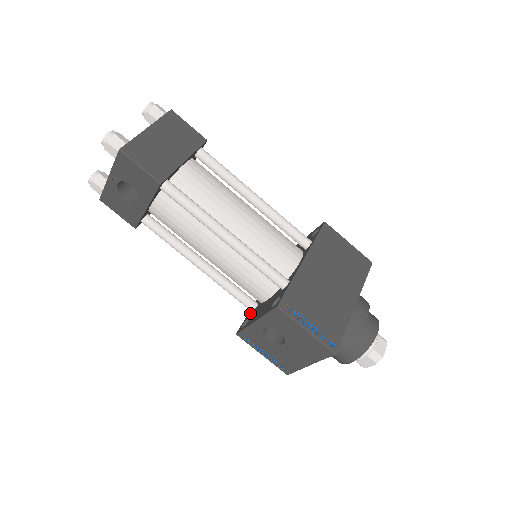
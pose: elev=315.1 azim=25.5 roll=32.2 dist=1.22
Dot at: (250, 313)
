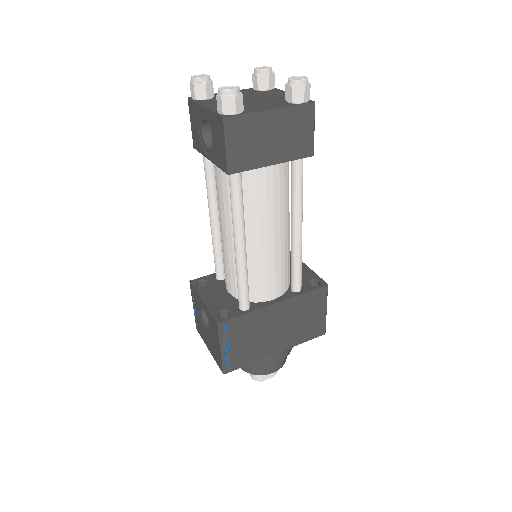
Dot at: (214, 277)
